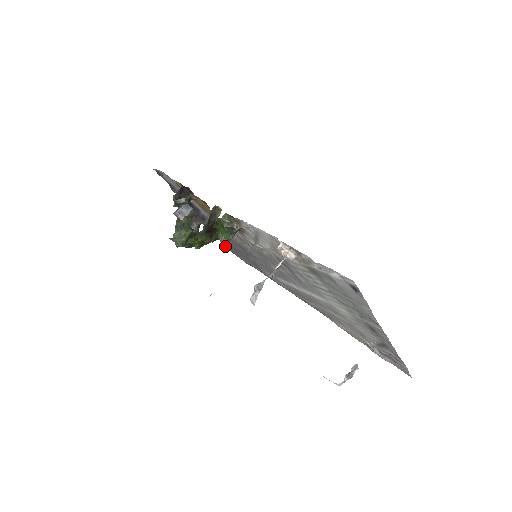
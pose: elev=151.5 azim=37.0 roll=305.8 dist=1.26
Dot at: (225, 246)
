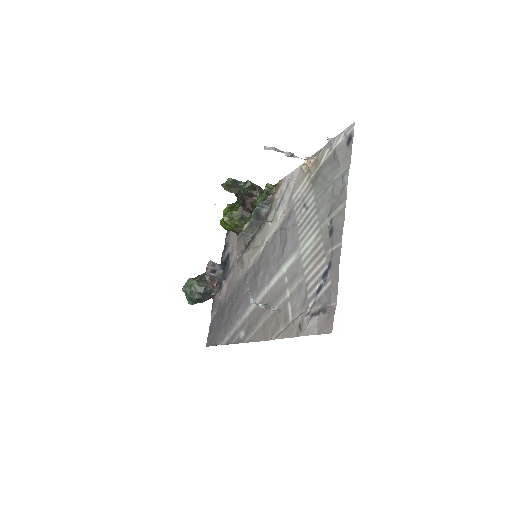
Dot at: (208, 339)
